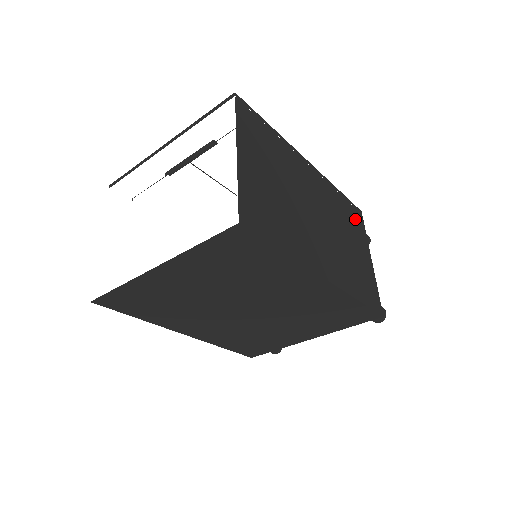
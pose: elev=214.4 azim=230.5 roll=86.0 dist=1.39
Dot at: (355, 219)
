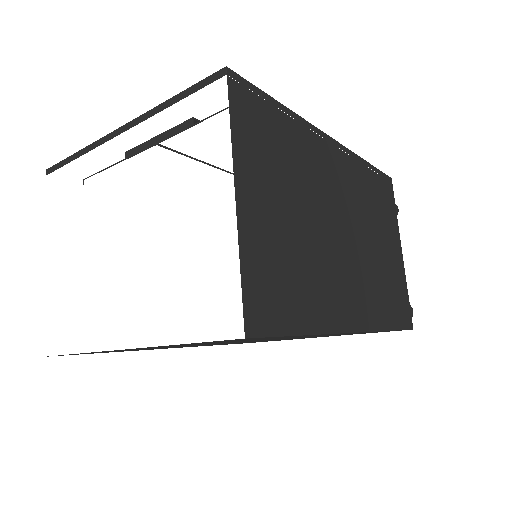
Dot at: (385, 198)
